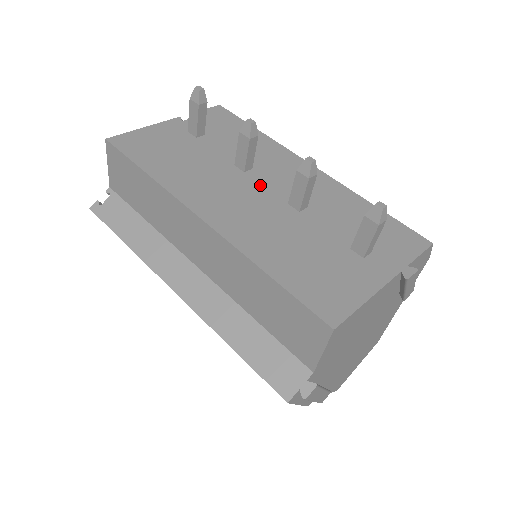
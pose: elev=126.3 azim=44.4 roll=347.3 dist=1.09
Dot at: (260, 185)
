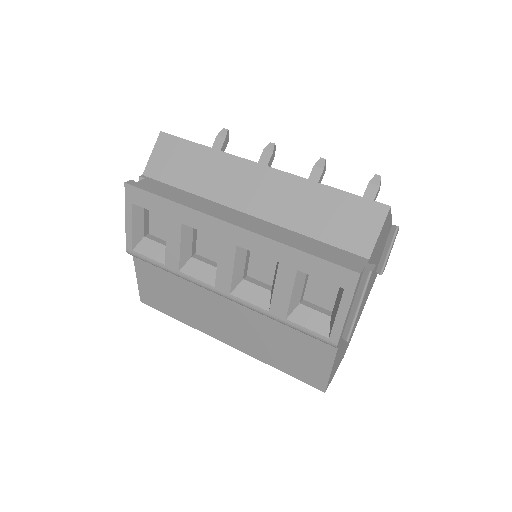
Dot at: occluded
